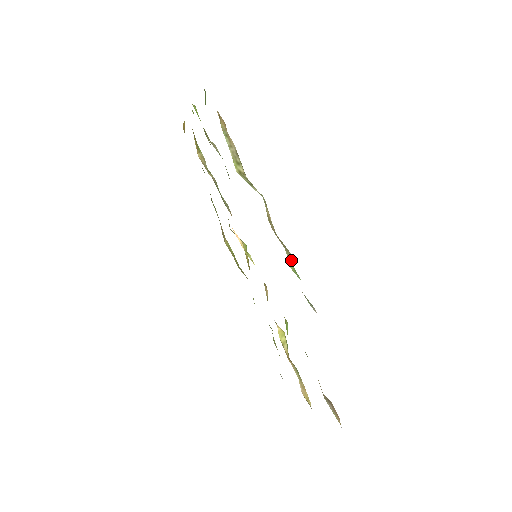
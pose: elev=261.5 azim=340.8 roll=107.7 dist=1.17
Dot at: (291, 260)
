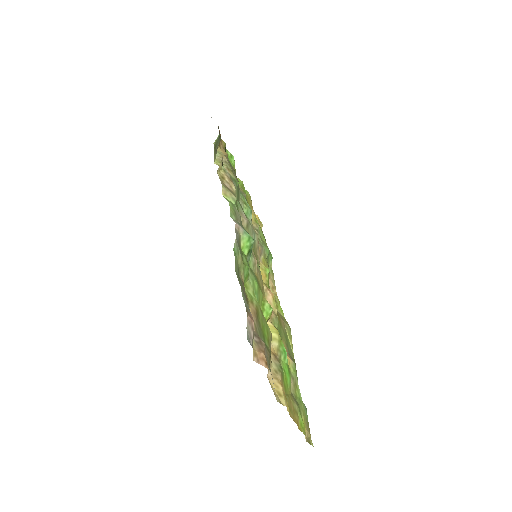
Dot at: (231, 197)
